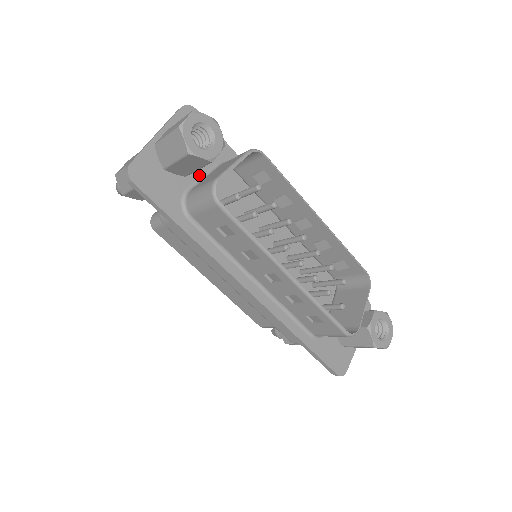
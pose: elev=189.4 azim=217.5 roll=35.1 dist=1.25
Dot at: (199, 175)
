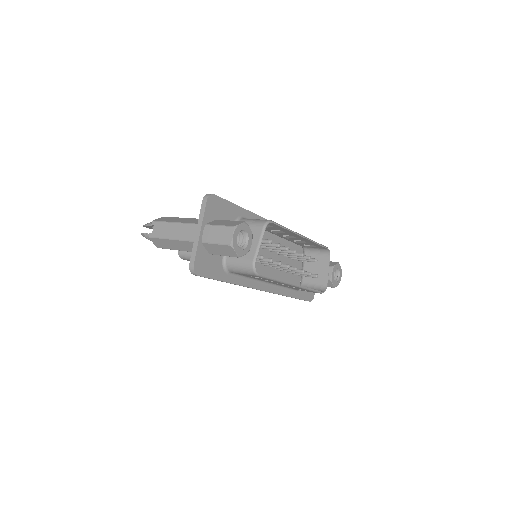
Dot at: occluded
